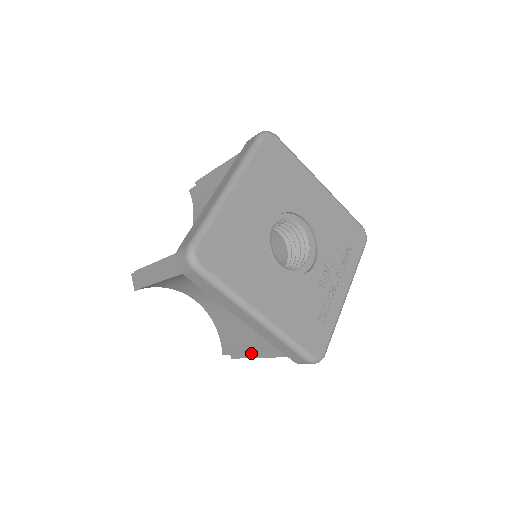
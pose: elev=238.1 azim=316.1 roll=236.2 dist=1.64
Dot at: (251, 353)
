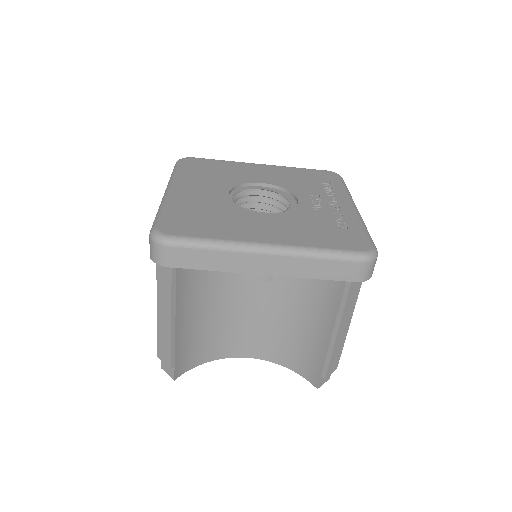
Dot at: (329, 342)
